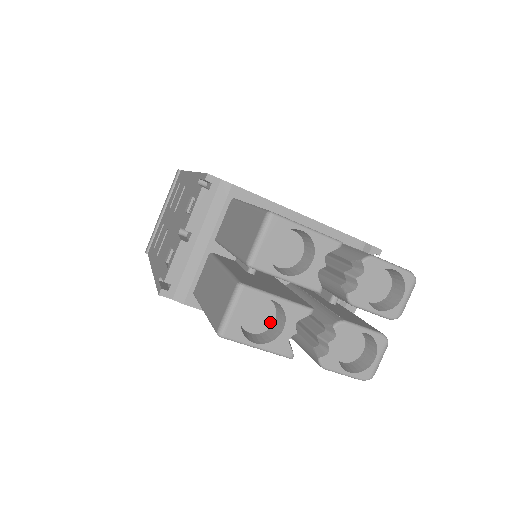
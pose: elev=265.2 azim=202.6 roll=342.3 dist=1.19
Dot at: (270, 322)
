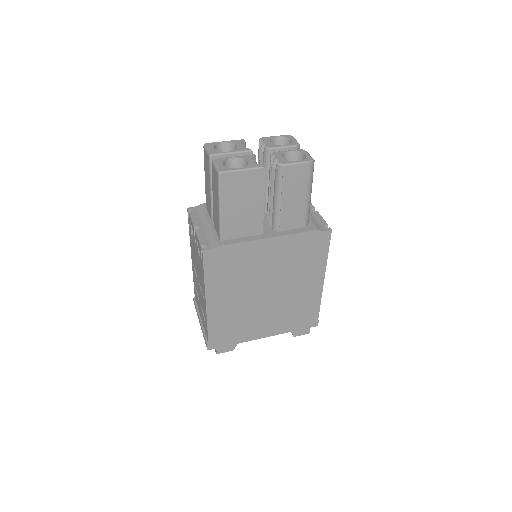
Dot at: occluded
